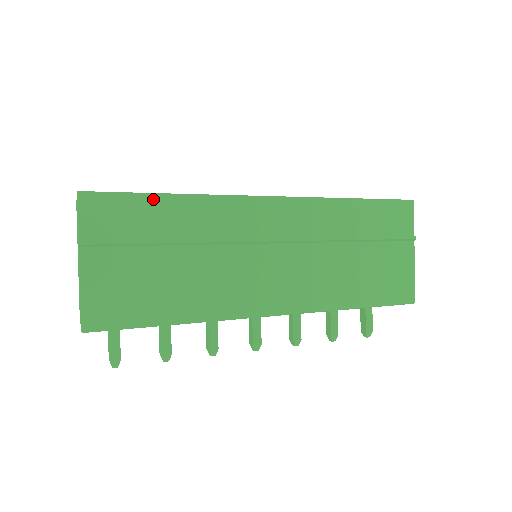
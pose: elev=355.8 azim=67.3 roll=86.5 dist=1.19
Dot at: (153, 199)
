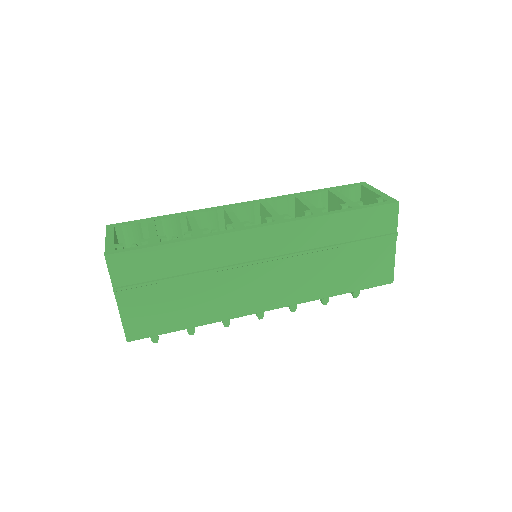
Dot at: (163, 249)
